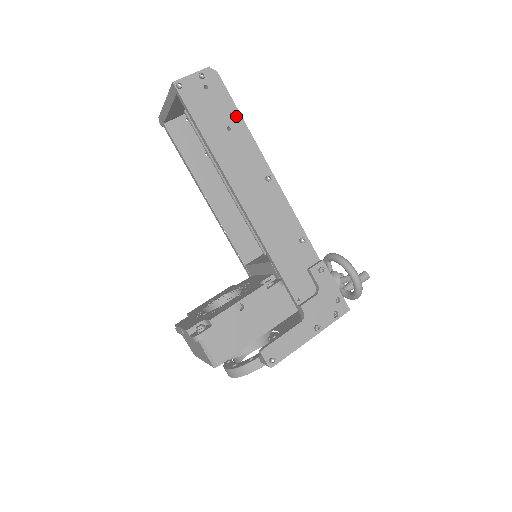
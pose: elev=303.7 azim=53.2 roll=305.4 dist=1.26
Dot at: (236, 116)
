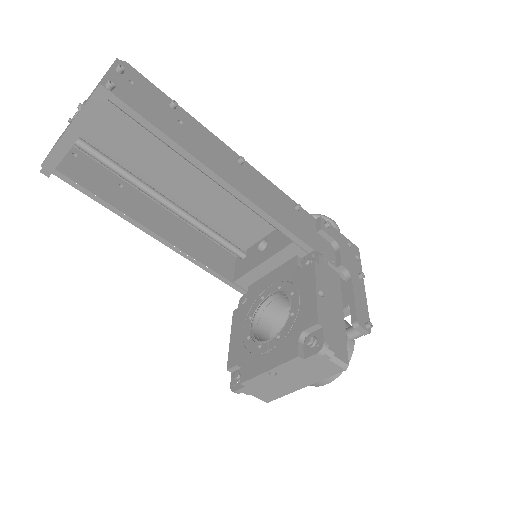
Dot at: (176, 107)
